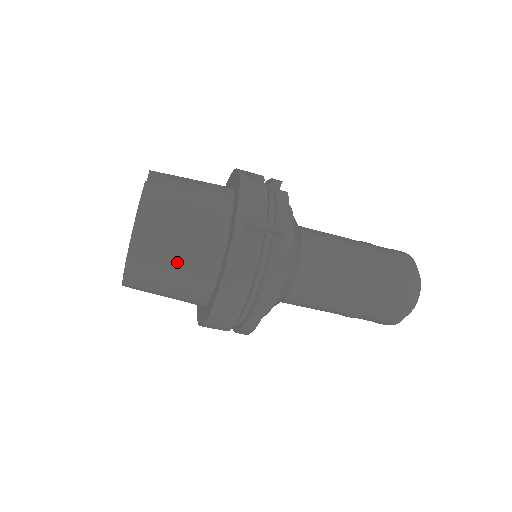
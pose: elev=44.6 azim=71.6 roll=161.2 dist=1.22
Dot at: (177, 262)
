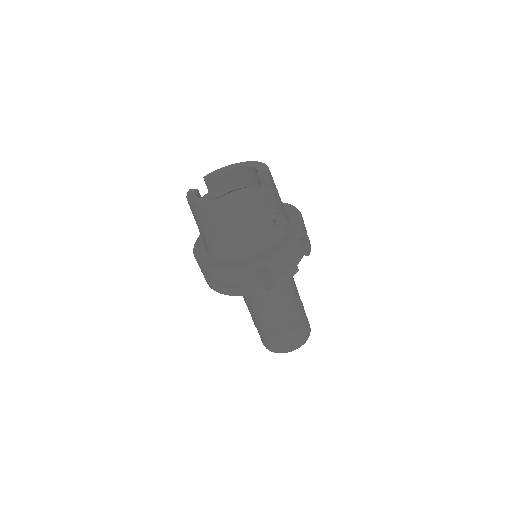
Dot at: (217, 235)
